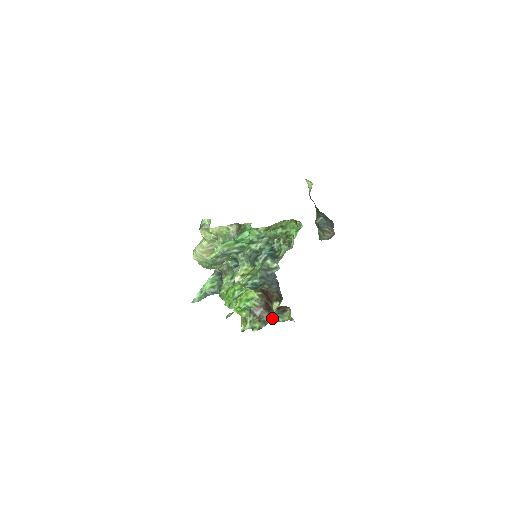
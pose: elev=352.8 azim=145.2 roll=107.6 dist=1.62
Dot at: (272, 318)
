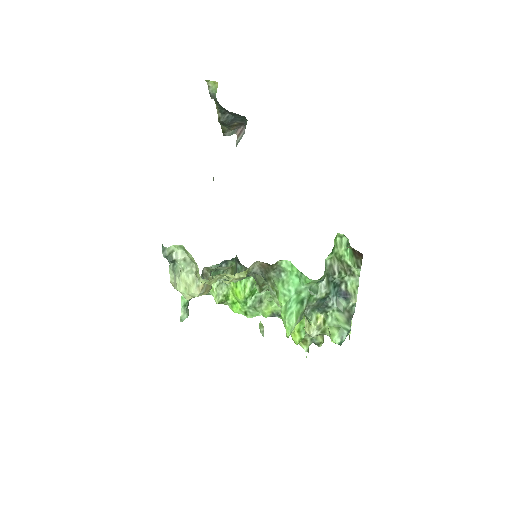
Dot at: occluded
